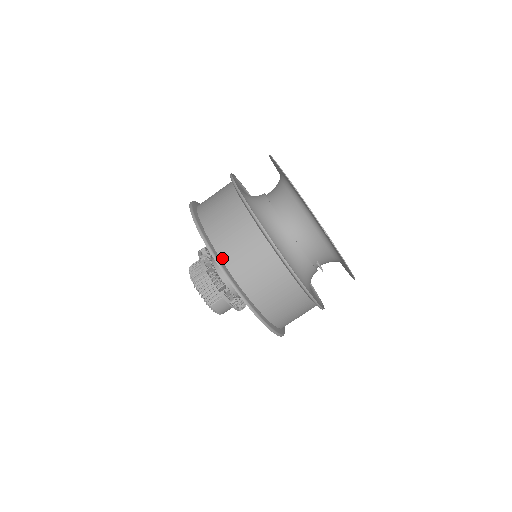
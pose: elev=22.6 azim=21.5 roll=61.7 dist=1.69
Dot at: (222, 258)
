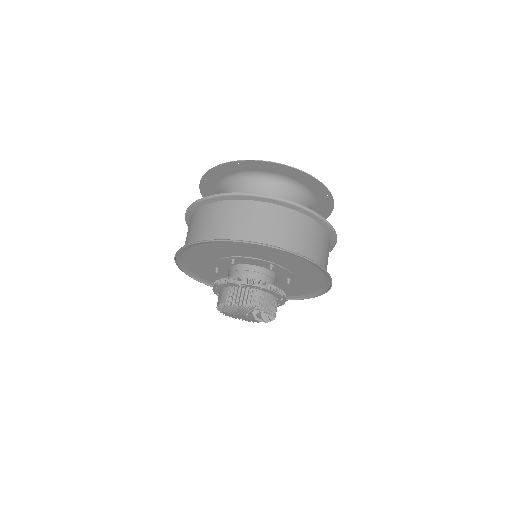
Dot at: occluded
